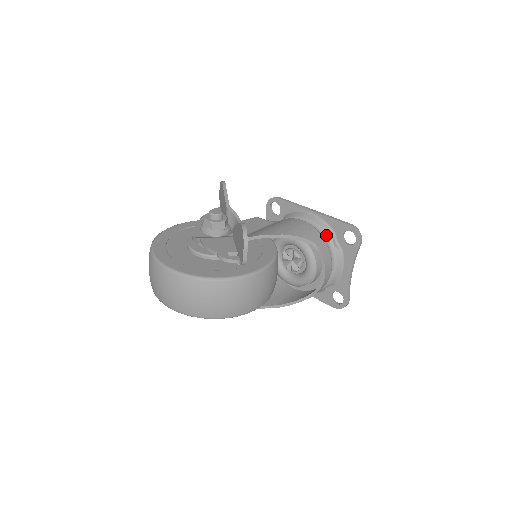
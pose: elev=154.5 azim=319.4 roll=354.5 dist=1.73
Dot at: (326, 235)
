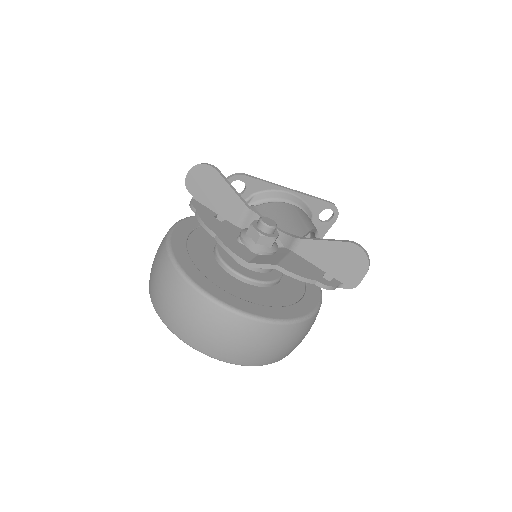
Dot at: (308, 216)
